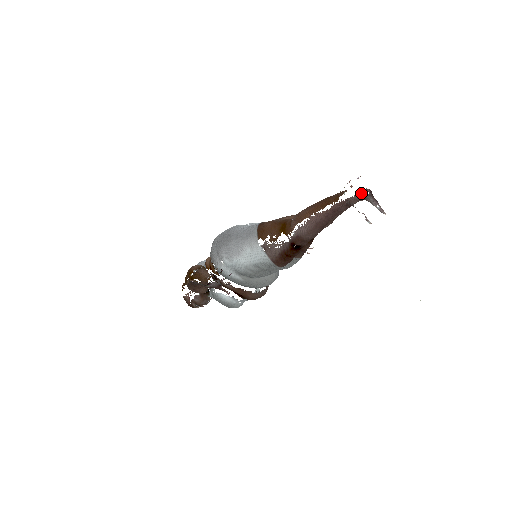
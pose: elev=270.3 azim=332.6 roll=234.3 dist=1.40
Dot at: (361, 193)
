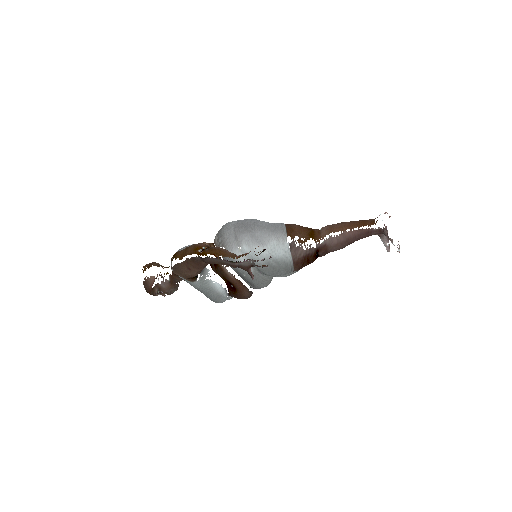
Dot at: occluded
